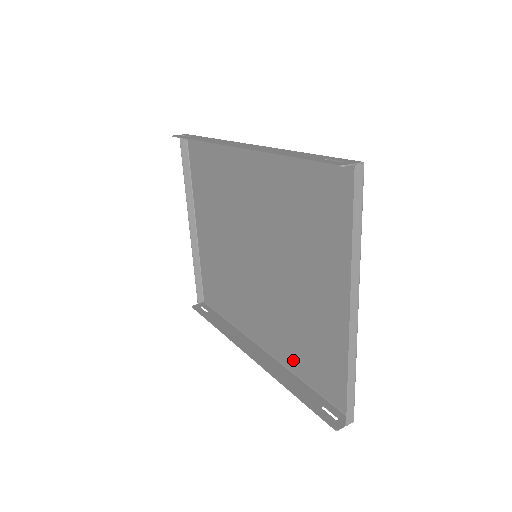
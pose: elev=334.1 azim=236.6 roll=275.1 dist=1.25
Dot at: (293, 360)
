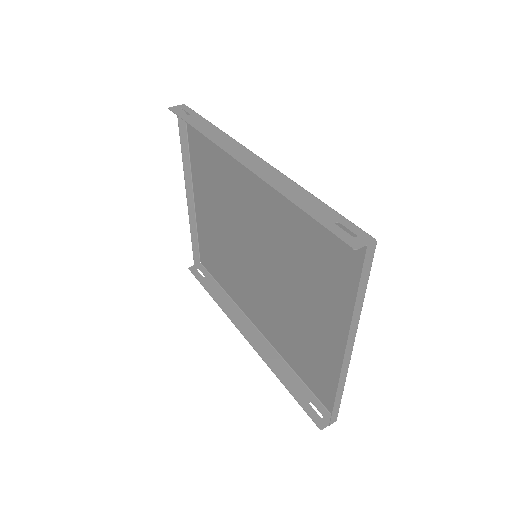
Dot at: (286, 352)
